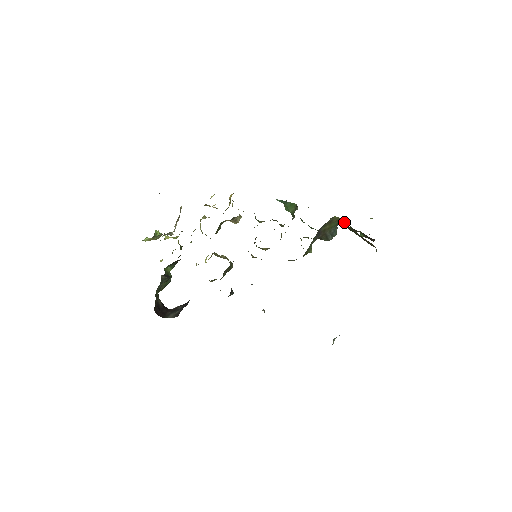
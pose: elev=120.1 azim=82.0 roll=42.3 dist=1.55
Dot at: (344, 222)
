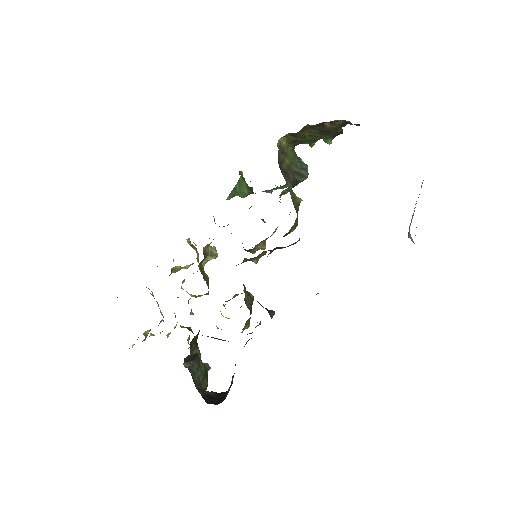
Dot at: (293, 136)
